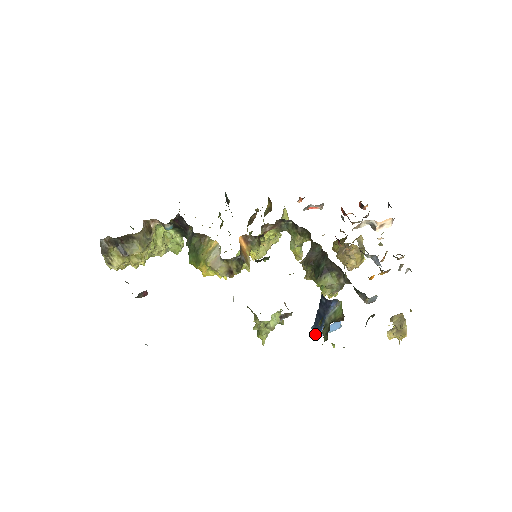
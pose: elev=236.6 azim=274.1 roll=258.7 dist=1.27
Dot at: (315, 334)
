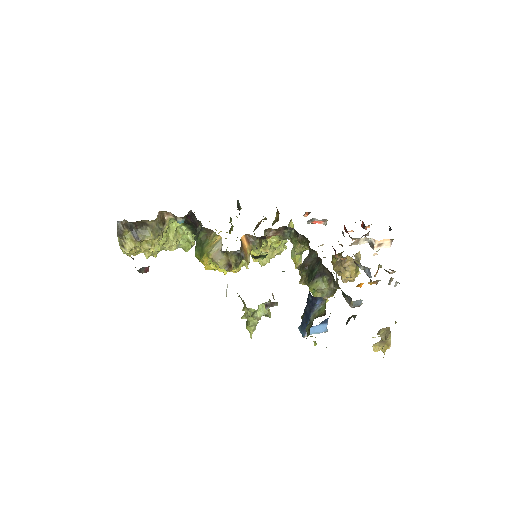
Dot at: occluded
